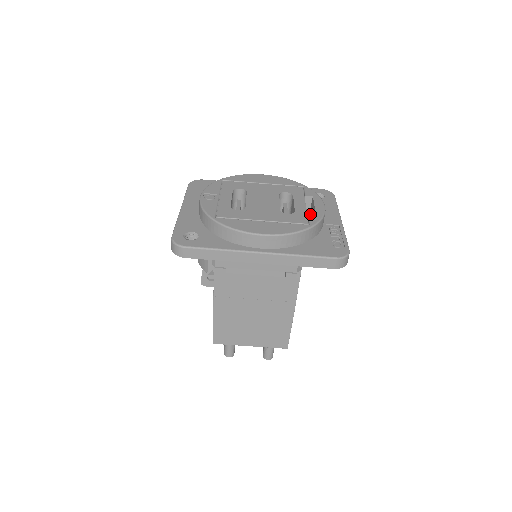
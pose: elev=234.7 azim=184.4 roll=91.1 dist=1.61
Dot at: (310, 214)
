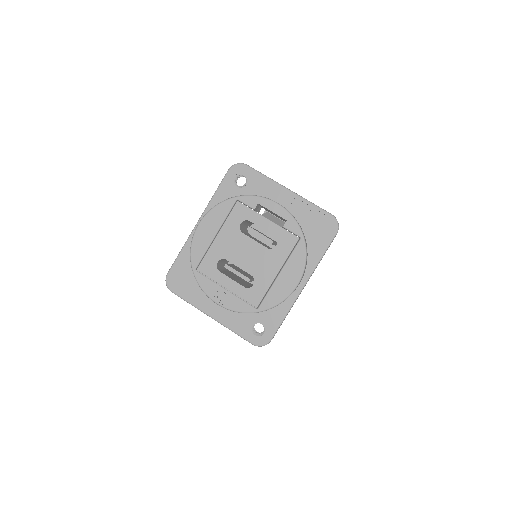
Dot at: (286, 227)
